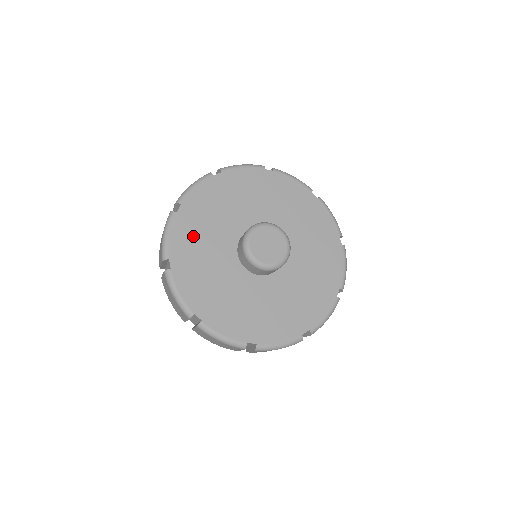
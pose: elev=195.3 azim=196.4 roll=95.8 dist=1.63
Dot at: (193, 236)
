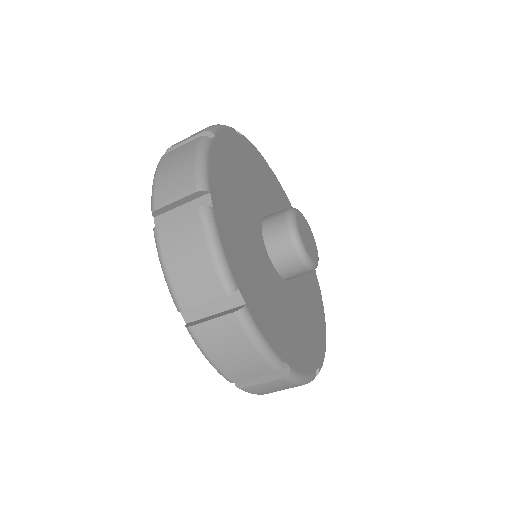
Dot at: (228, 183)
